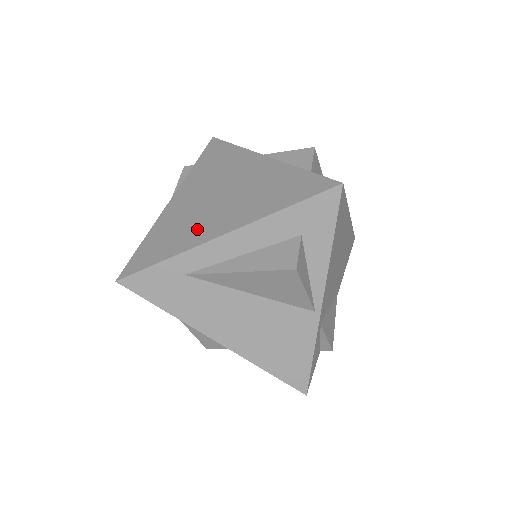
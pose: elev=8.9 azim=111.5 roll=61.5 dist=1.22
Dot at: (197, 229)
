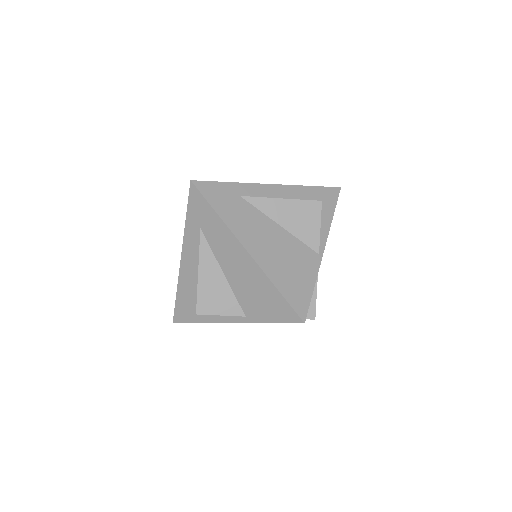
Dot at: occluded
